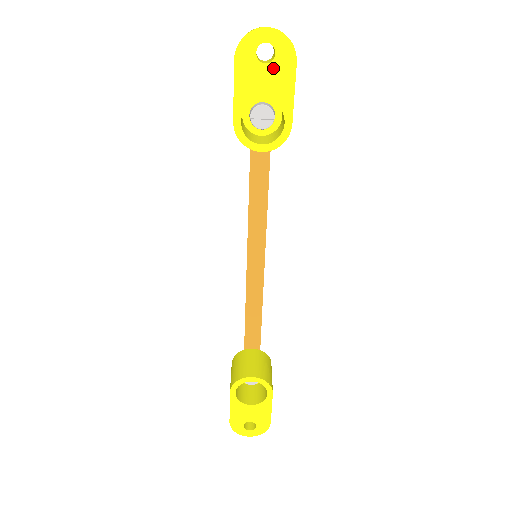
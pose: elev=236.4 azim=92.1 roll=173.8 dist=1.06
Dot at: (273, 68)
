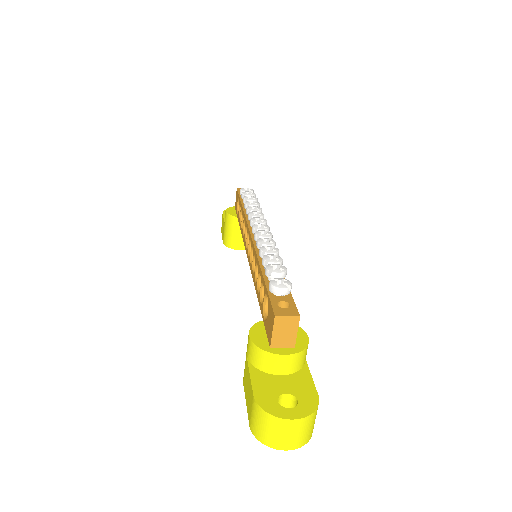
Dot at: occluded
